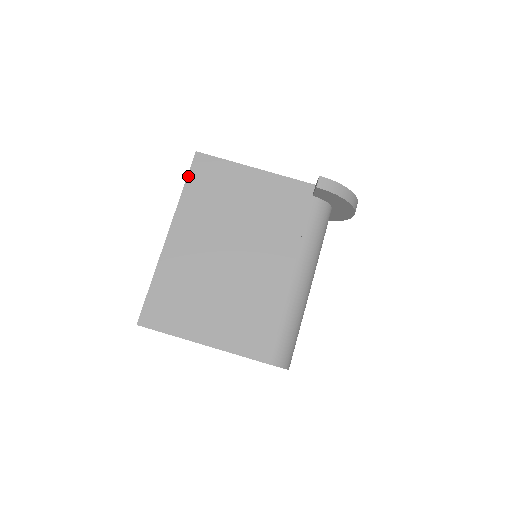
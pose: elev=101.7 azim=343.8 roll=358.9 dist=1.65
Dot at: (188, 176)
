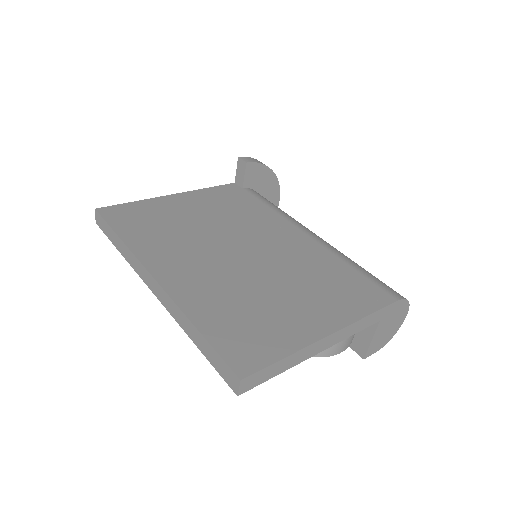
Dot at: (111, 227)
